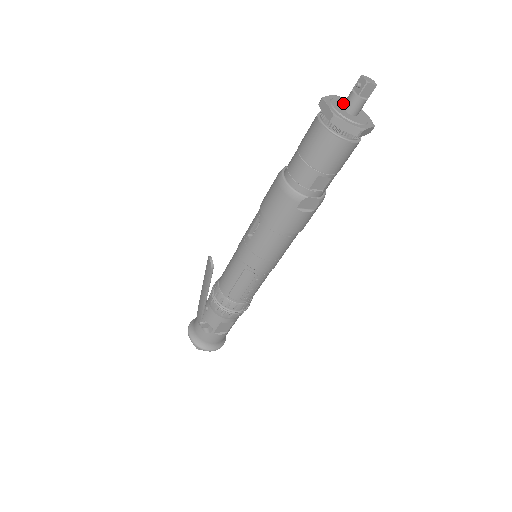
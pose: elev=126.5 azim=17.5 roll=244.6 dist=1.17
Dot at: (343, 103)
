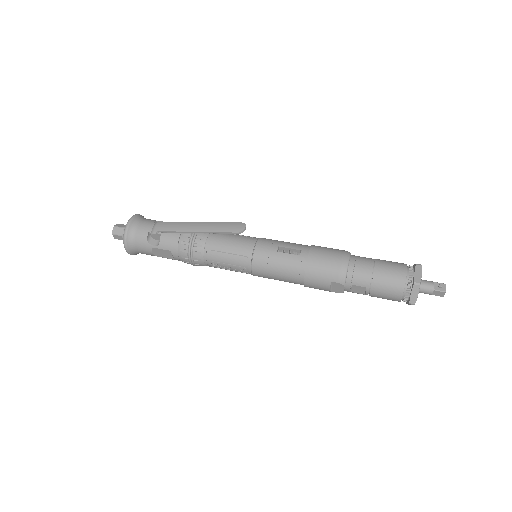
Dot at: (421, 279)
